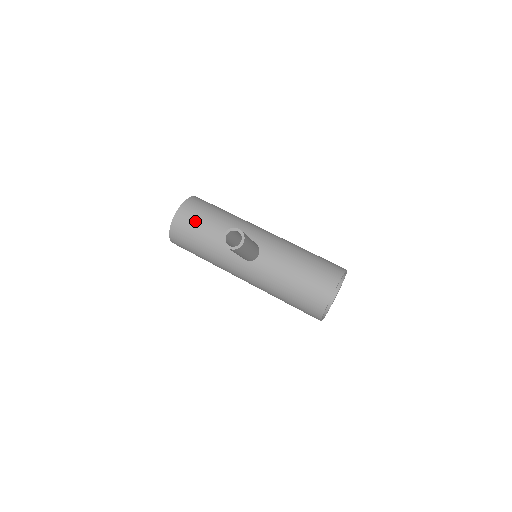
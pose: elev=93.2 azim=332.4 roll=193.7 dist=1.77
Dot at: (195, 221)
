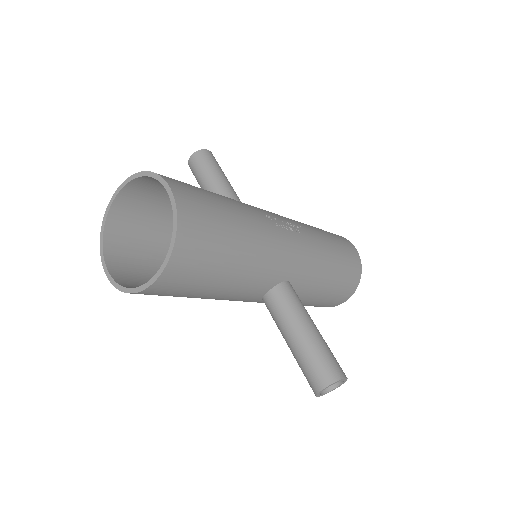
Dot at: (198, 282)
